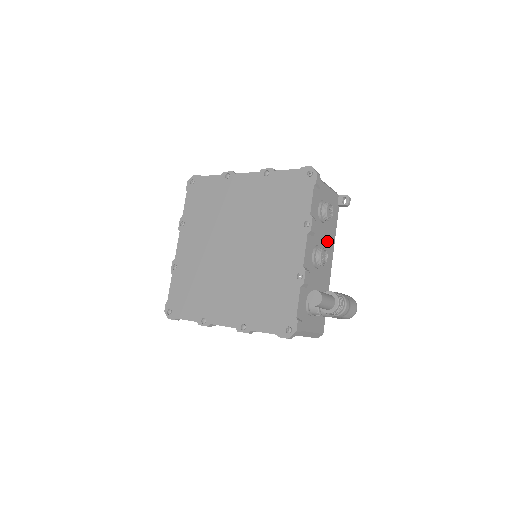
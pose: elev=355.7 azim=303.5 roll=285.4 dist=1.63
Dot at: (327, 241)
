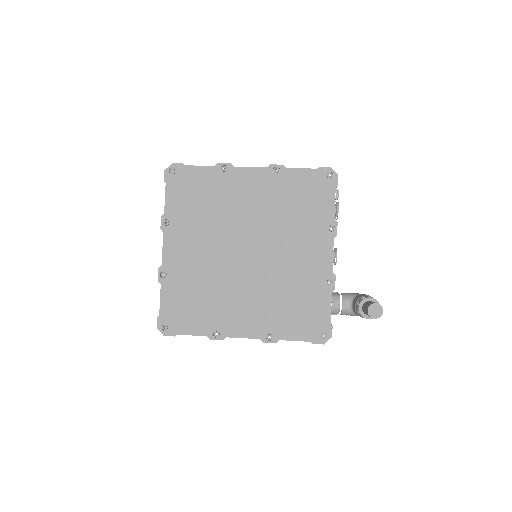
Dot at: occluded
